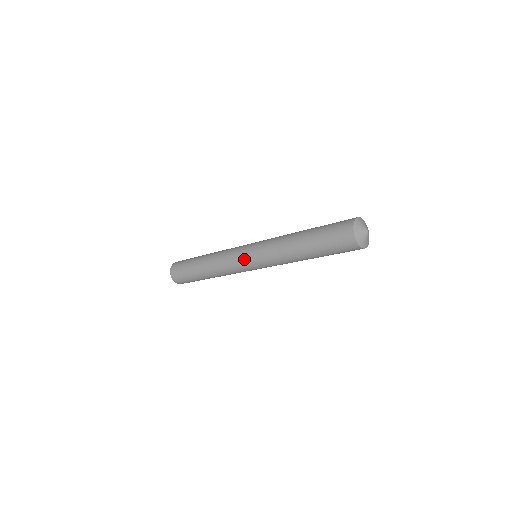
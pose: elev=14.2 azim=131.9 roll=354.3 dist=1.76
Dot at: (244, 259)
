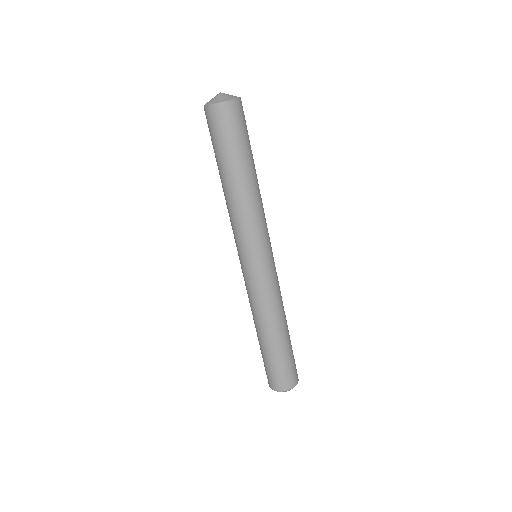
Dot at: (244, 268)
